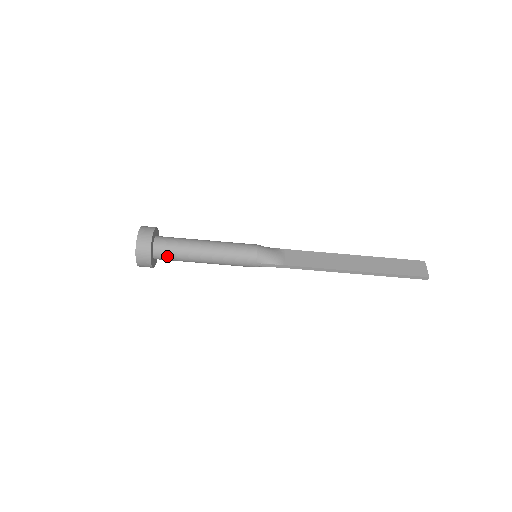
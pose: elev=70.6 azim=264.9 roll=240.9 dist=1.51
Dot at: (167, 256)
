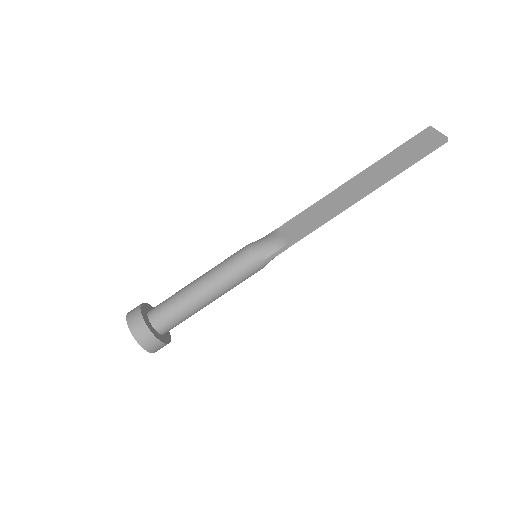
Dot at: (171, 323)
